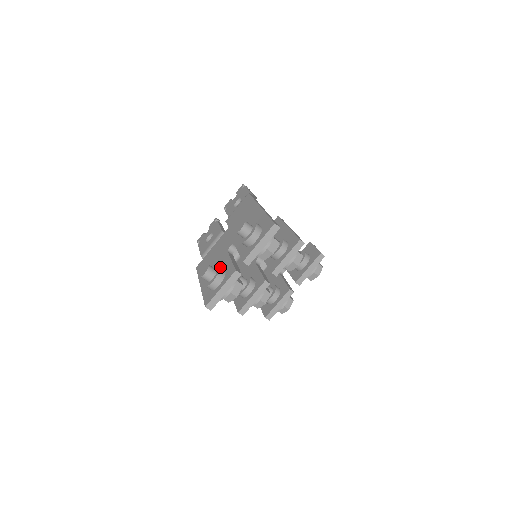
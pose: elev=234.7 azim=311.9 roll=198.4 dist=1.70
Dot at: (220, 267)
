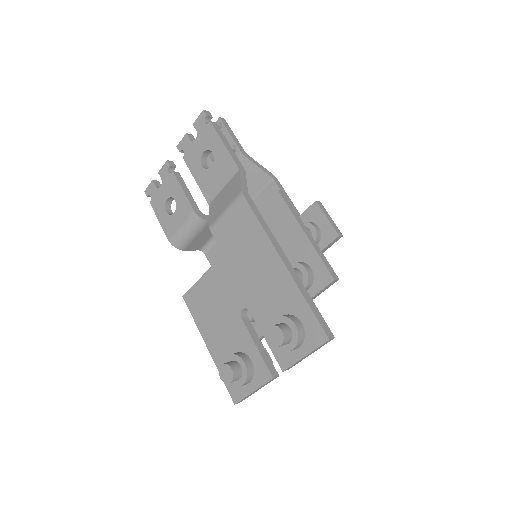
Dot at: (246, 364)
